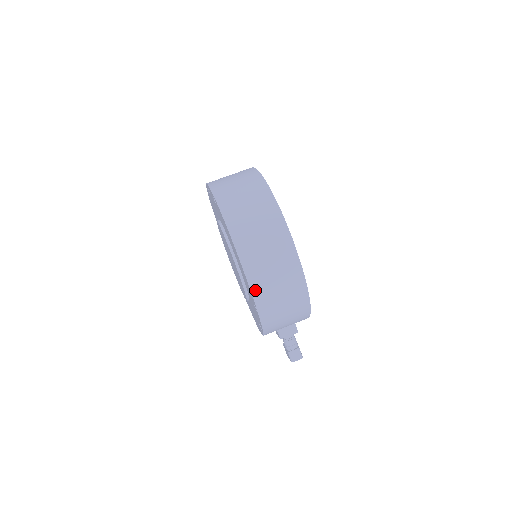
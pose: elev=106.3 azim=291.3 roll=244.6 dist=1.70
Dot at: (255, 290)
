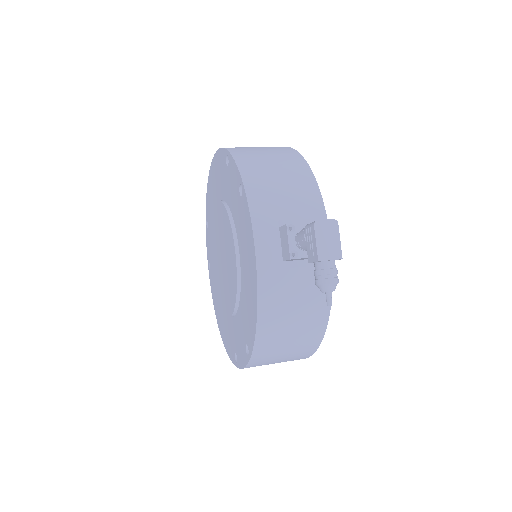
Dot at: occluded
